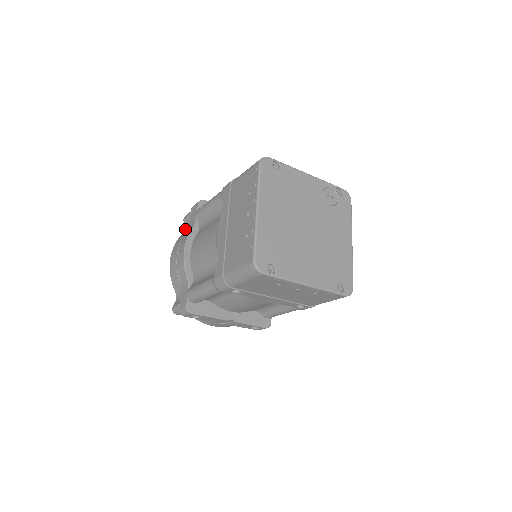
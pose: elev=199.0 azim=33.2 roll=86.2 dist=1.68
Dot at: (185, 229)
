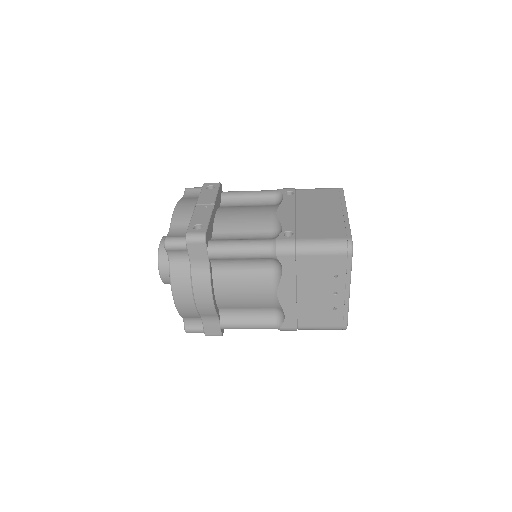
Dot at: (172, 259)
